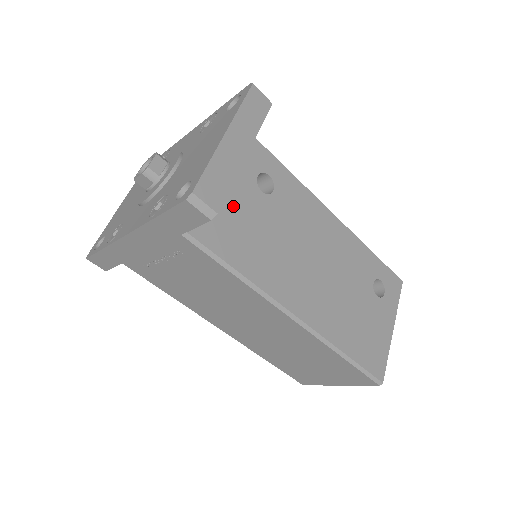
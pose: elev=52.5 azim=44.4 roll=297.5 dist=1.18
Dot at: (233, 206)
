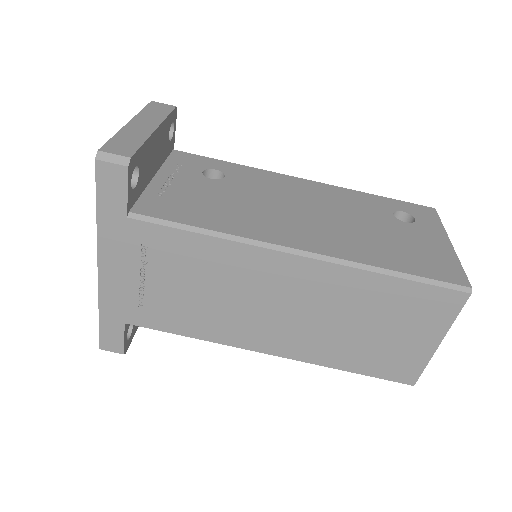
Dot at: (181, 191)
